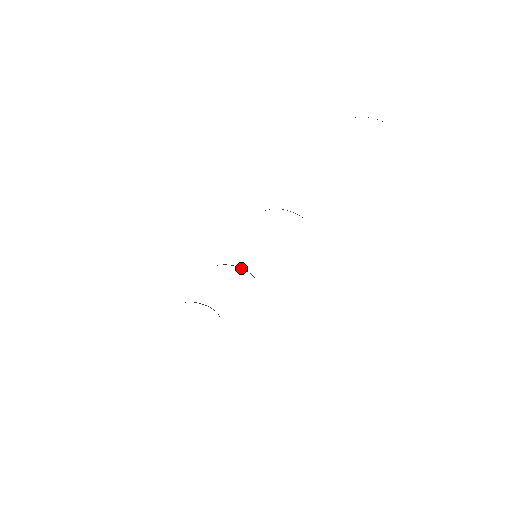
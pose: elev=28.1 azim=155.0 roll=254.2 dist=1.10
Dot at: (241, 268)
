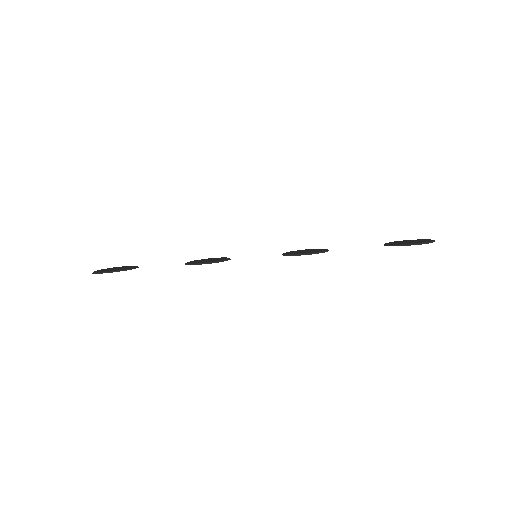
Dot at: occluded
